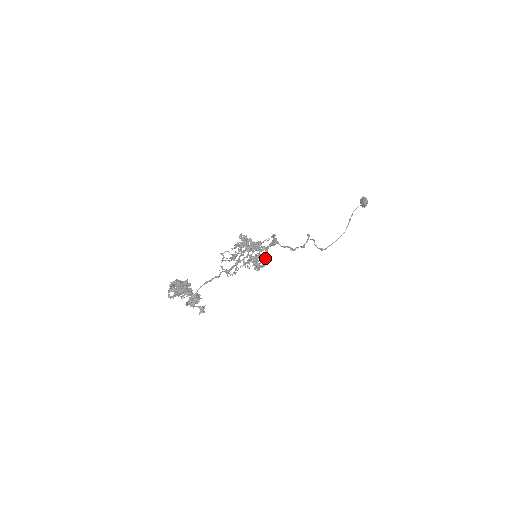
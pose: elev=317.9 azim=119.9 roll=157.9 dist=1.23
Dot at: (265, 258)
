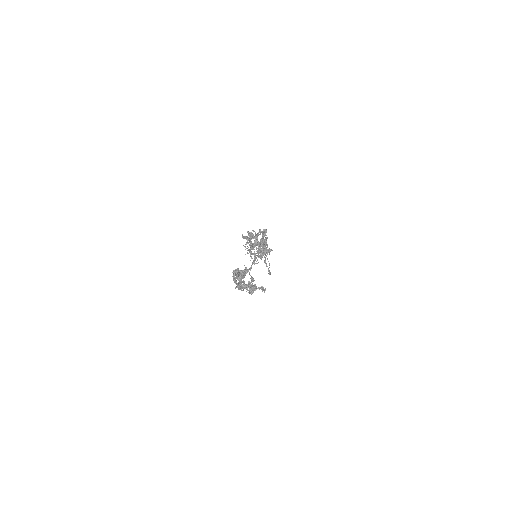
Dot at: (267, 245)
